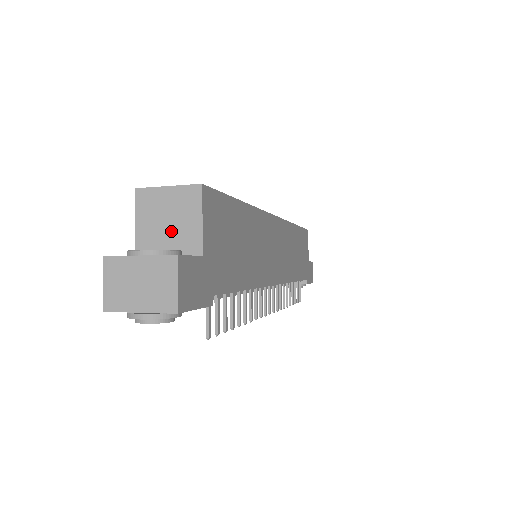
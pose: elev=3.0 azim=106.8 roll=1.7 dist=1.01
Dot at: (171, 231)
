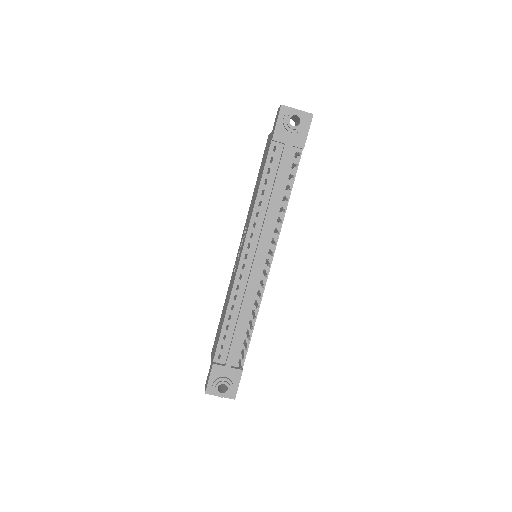
Dot at: occluded
